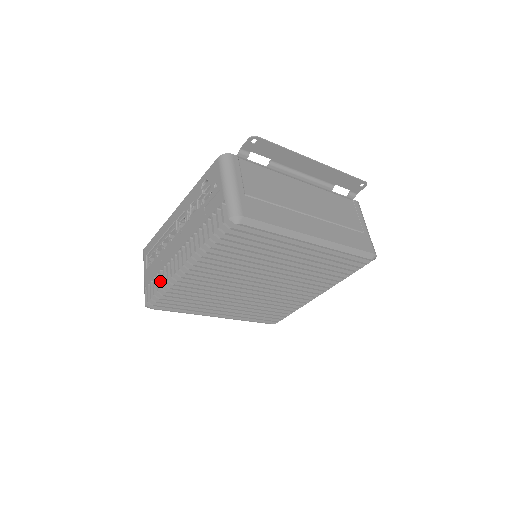
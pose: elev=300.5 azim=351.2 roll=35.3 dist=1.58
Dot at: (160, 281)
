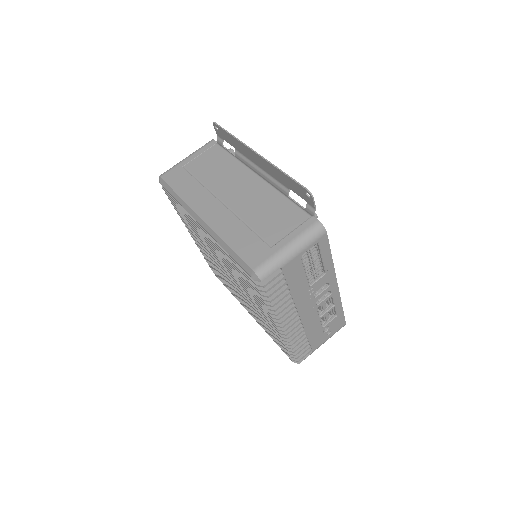
Dot at: occluded
